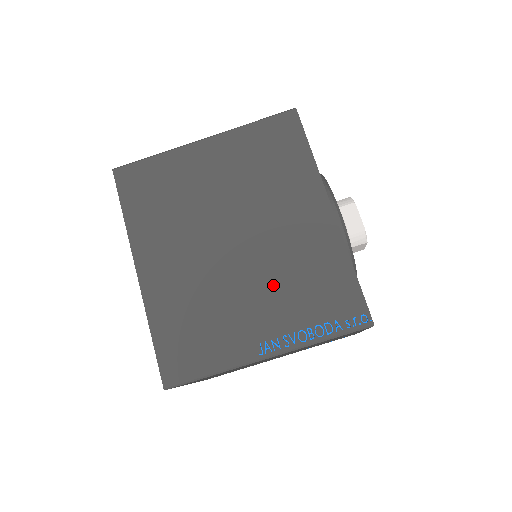
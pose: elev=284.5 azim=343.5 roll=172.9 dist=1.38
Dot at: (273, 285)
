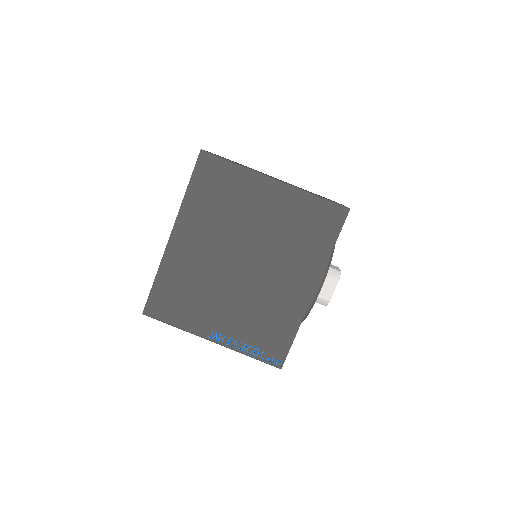
Dot at: (245, 307)
